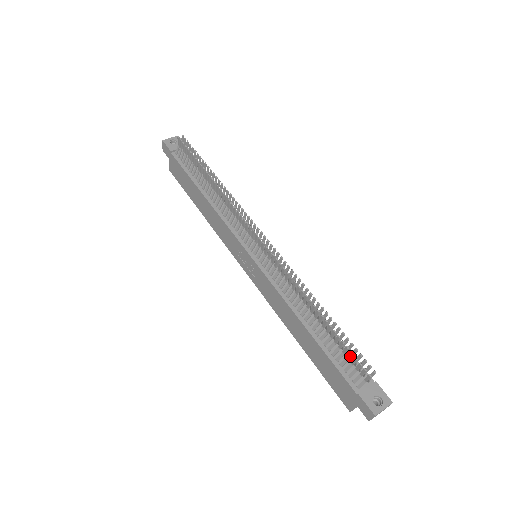
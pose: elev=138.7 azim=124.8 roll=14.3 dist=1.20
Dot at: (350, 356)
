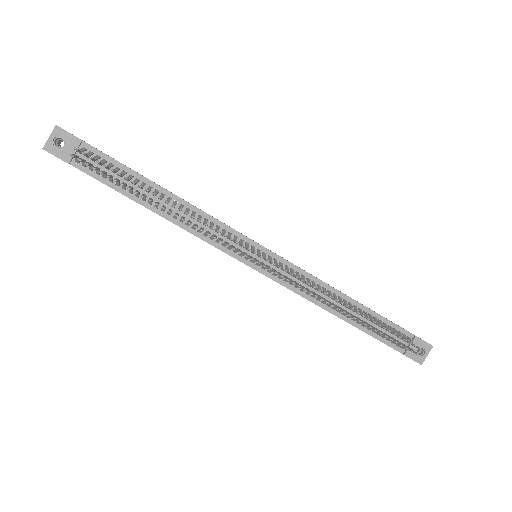
Dot at: (394, 341)
